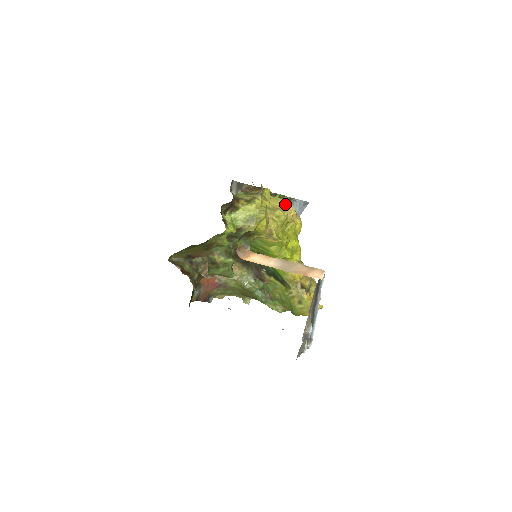
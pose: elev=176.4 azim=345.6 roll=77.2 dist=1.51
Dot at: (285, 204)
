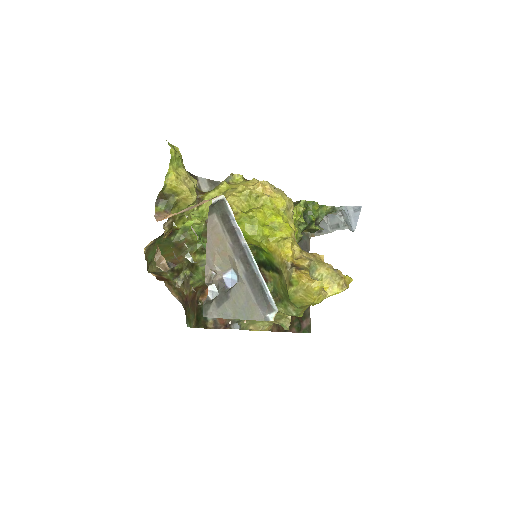
Dot at: (255, 181)
